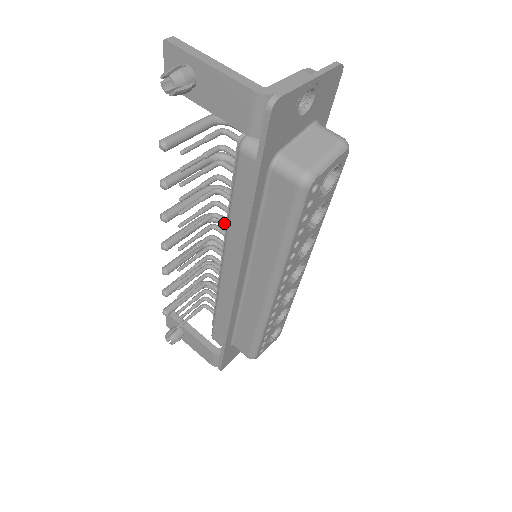
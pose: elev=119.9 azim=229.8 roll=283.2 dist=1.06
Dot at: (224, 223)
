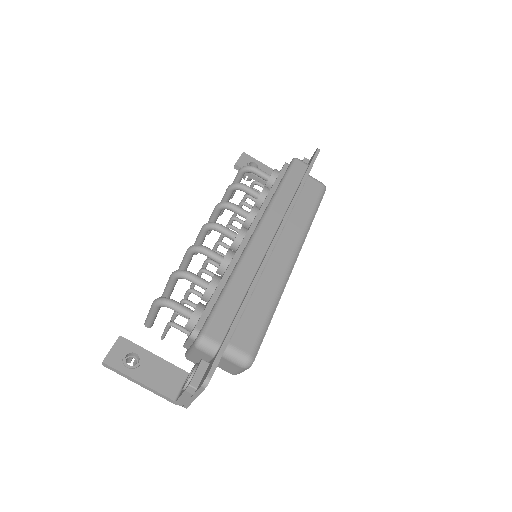
Dot at: occluded
